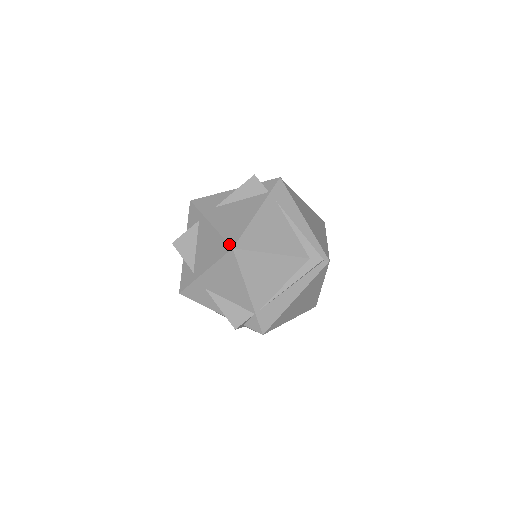
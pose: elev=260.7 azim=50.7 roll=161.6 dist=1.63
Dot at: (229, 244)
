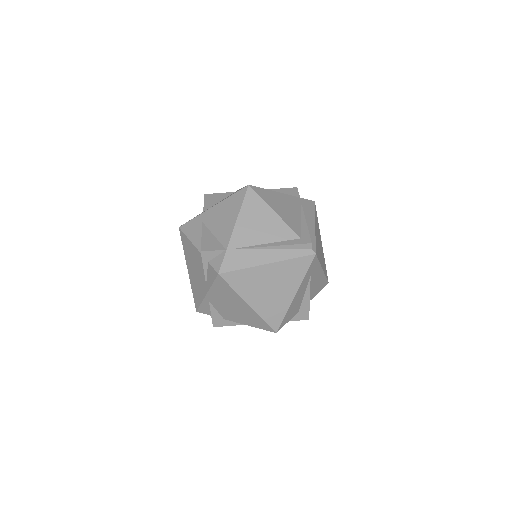
Dot at: occluded
